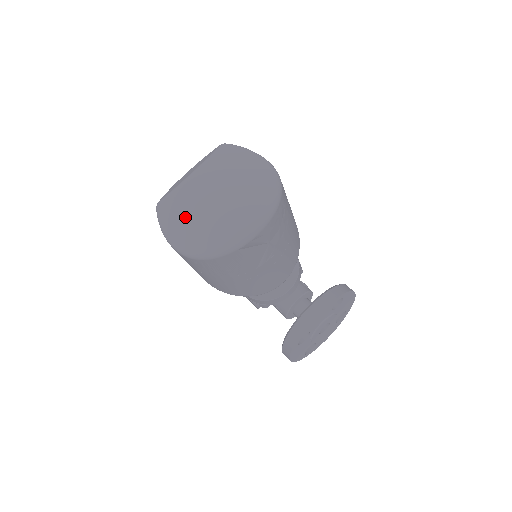
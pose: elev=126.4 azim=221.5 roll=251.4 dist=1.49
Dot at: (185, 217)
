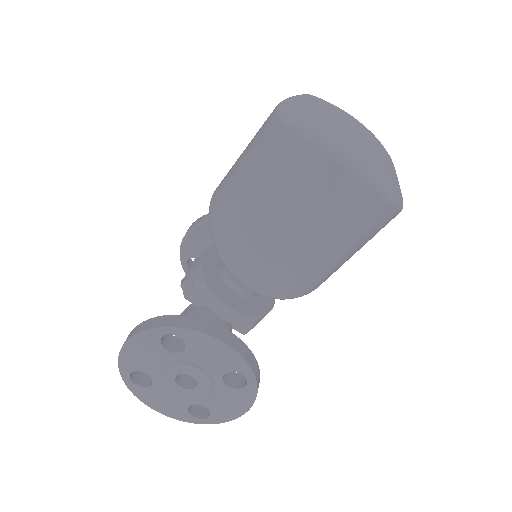
Dot at: (320, 110)
